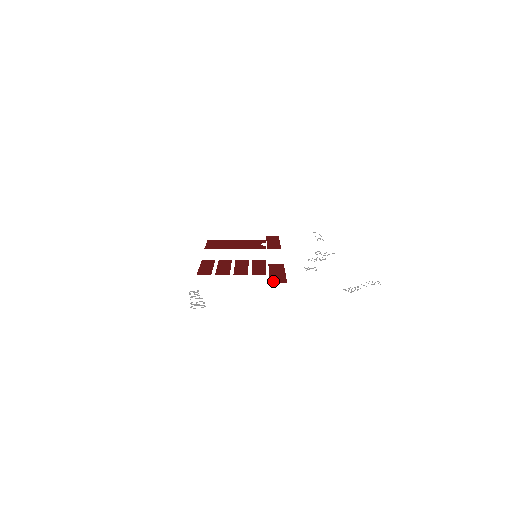
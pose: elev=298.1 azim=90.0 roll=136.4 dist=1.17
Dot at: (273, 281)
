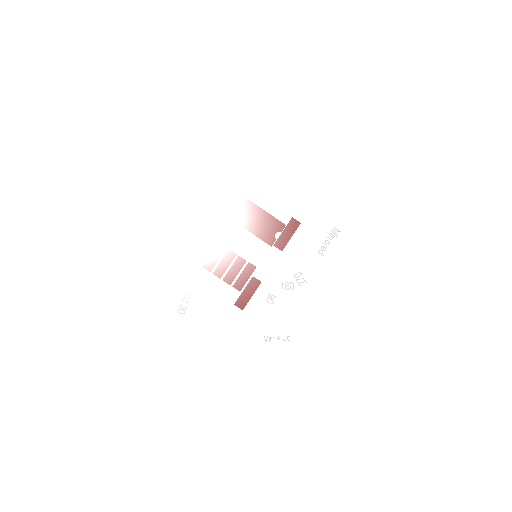
Dot at: (237, 303)
